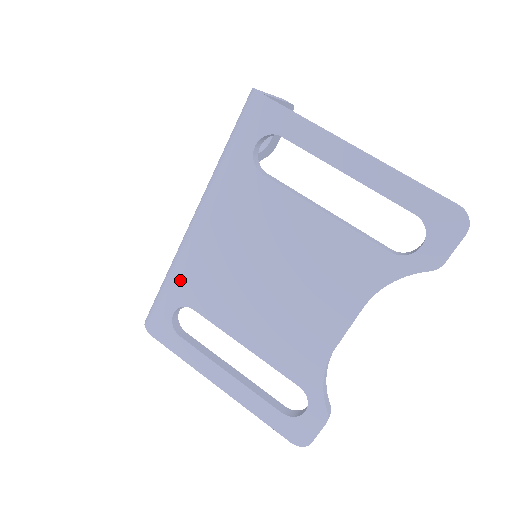
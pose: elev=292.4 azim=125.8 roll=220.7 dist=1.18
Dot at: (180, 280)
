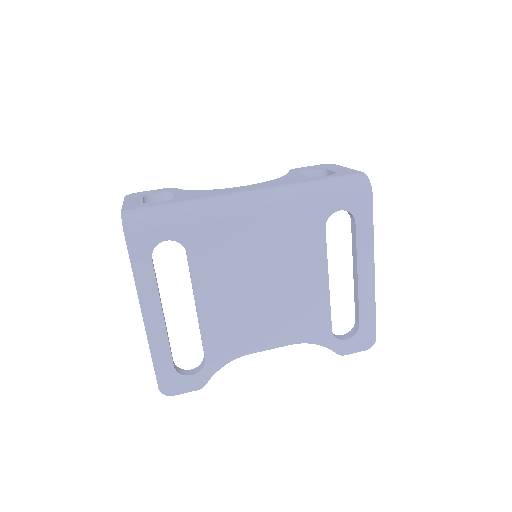
Dot at: (201, 226)
